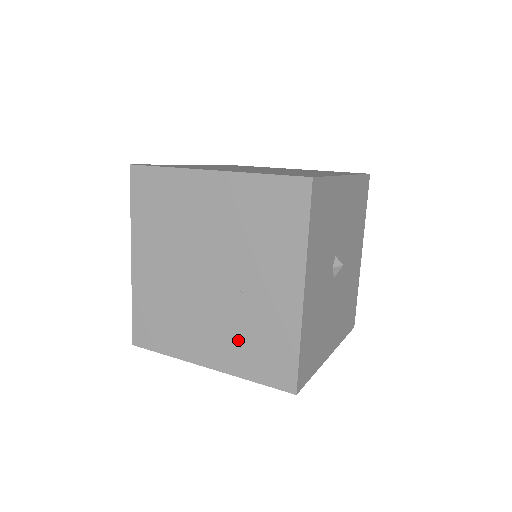
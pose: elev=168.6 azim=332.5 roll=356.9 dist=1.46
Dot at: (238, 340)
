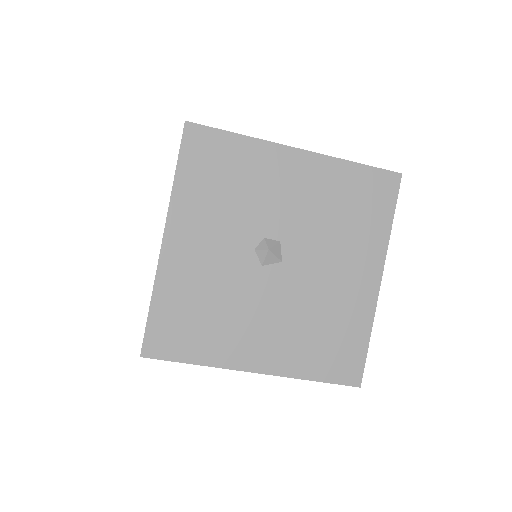
Dot at: occluded
